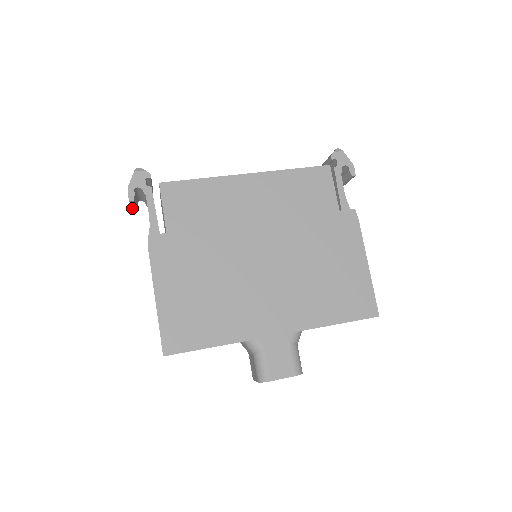
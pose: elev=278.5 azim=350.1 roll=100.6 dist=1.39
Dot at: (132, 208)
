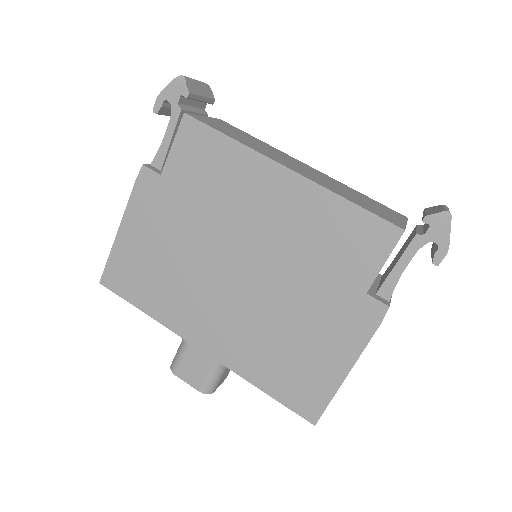
Dot at: occluded
